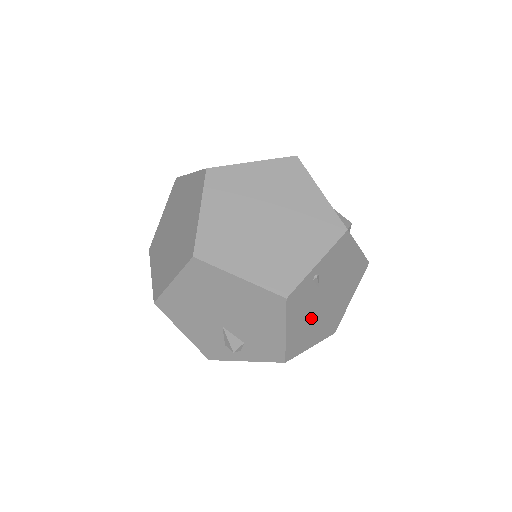
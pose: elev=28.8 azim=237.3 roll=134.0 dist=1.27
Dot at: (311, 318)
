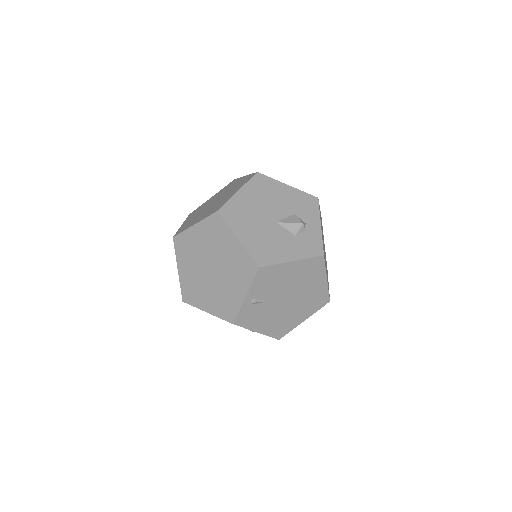
Dot at: (280, 314)
